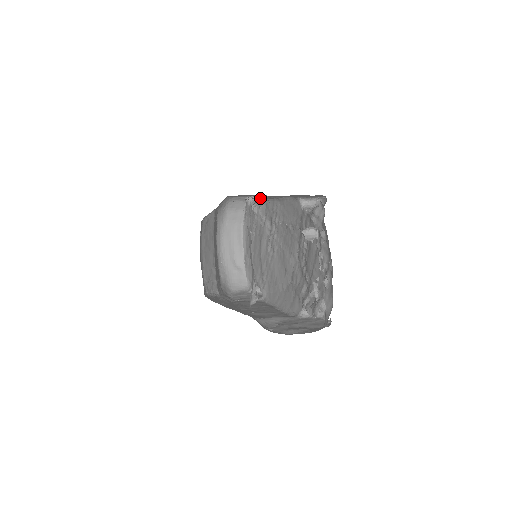
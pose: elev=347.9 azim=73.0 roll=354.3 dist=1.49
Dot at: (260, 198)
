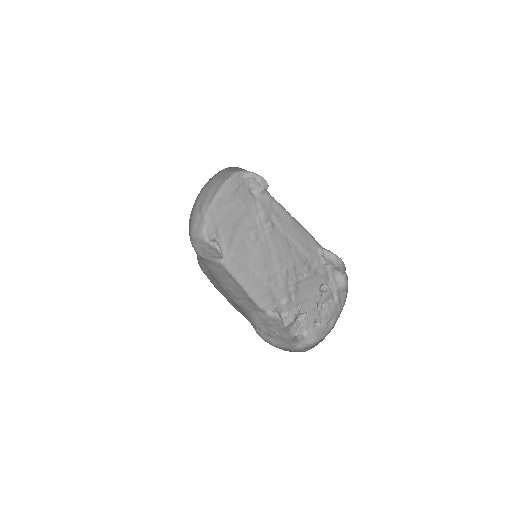
Dot at: occluded
